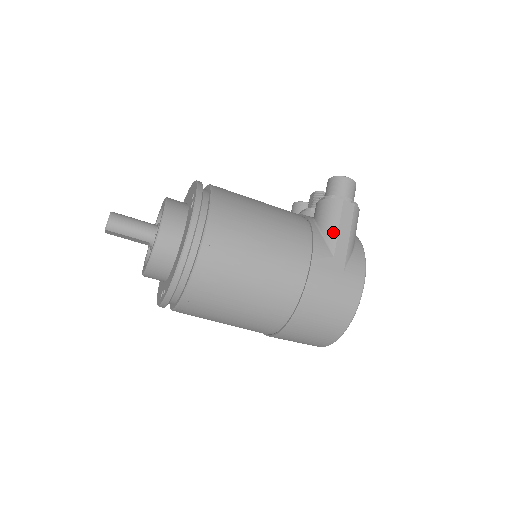
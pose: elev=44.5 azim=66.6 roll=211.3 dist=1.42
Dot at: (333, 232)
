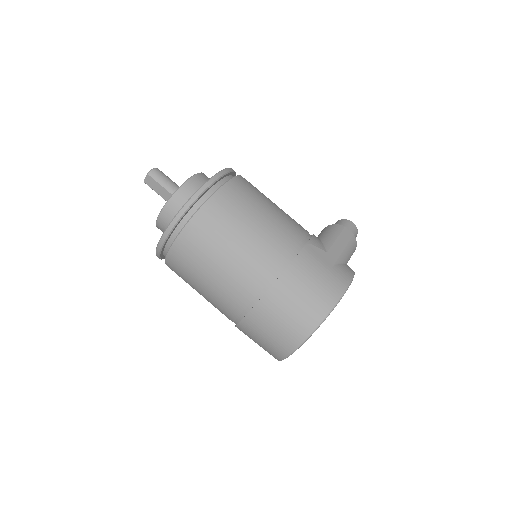
Dot at: (331, 239)
